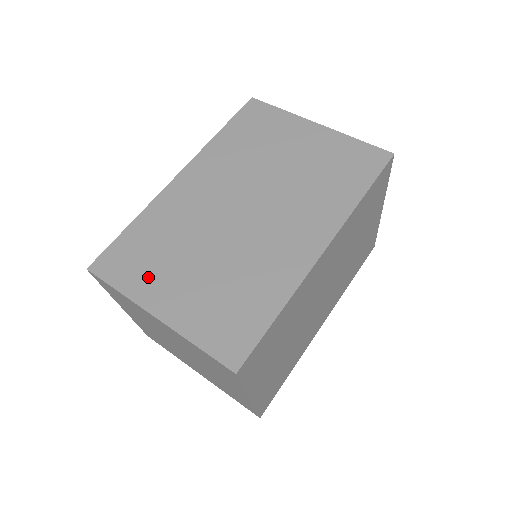
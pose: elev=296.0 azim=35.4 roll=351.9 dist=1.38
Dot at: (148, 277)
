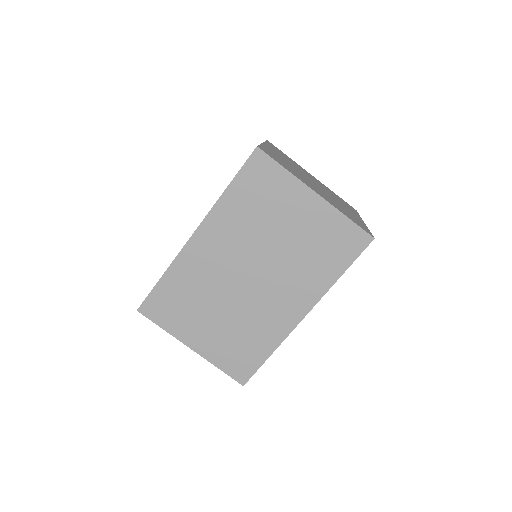
Dot at: (182, 322)
